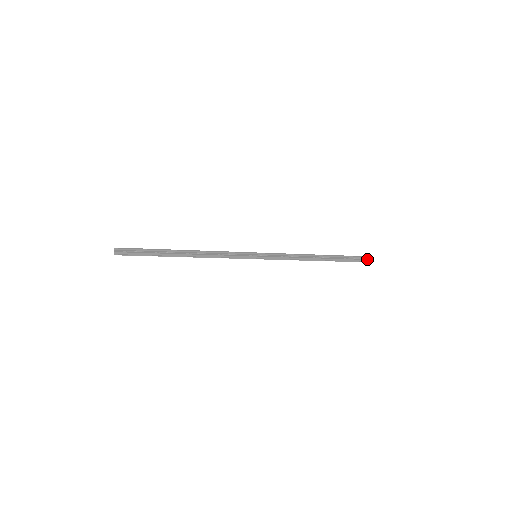
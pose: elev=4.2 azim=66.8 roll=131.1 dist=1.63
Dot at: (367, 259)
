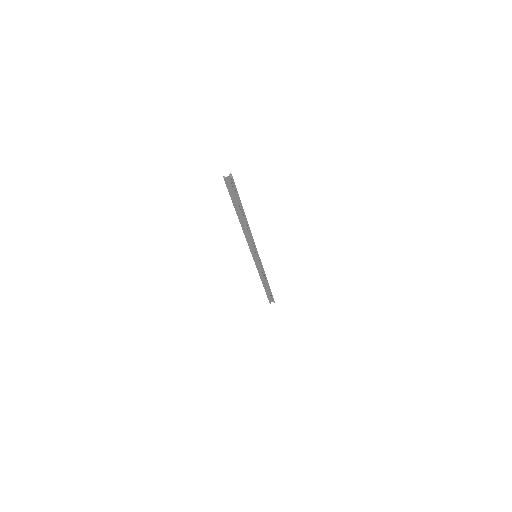
Dot at: occluded
